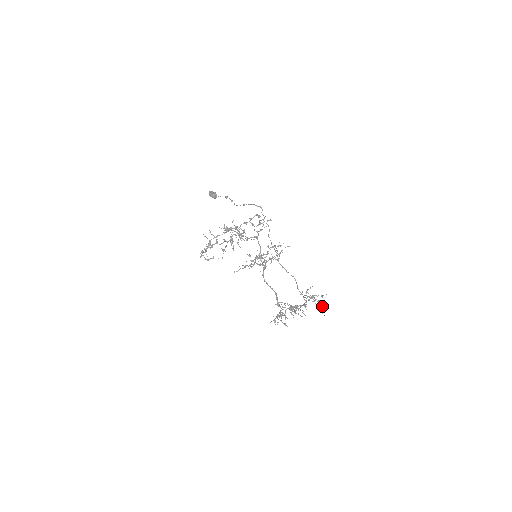
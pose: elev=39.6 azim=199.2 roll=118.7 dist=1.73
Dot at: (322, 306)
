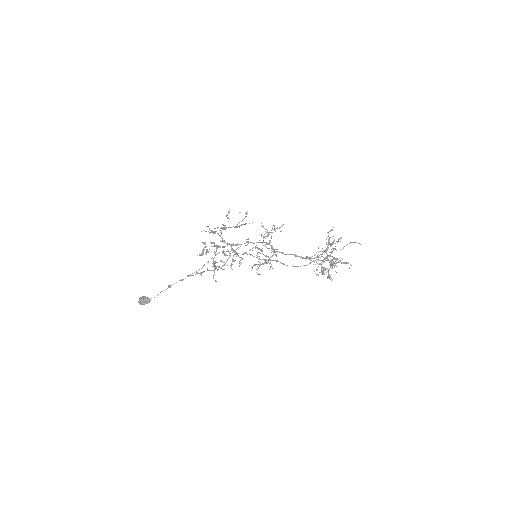
Dot at: (346, 263)
